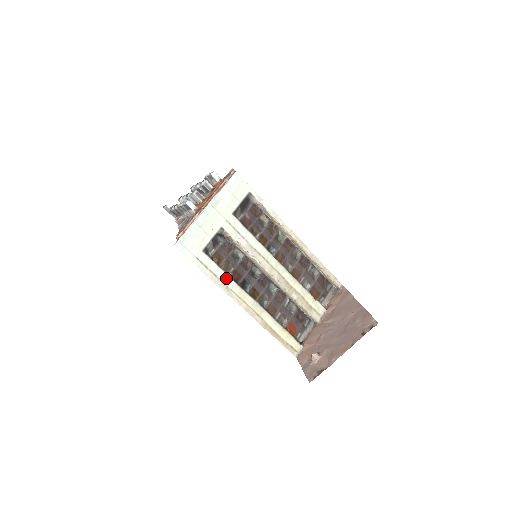
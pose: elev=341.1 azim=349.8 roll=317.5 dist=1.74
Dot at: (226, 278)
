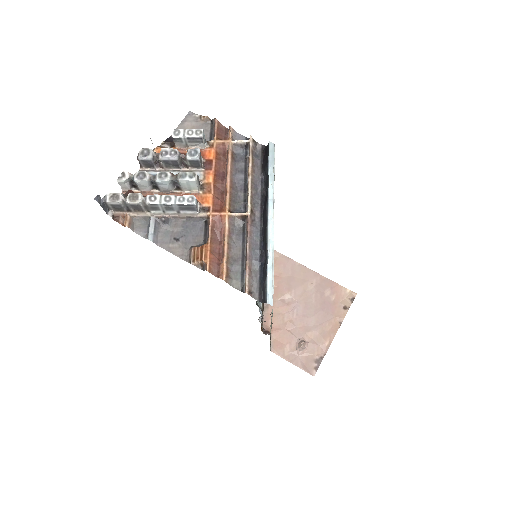
Dot at: occluded
